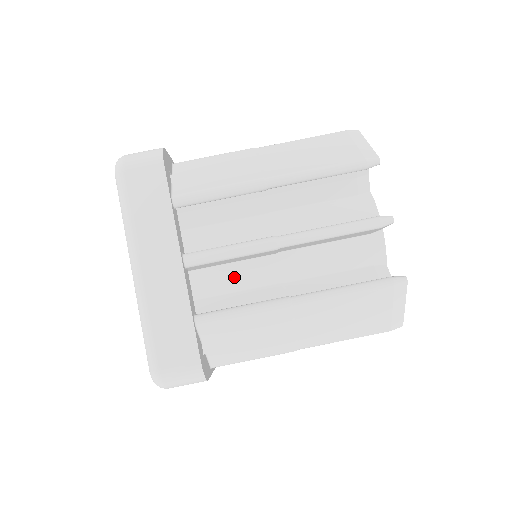
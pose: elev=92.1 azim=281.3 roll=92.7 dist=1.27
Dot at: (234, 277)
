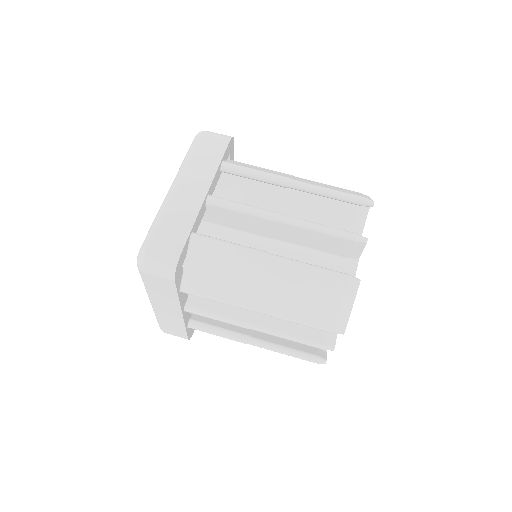
Dot at: (234, 241)
